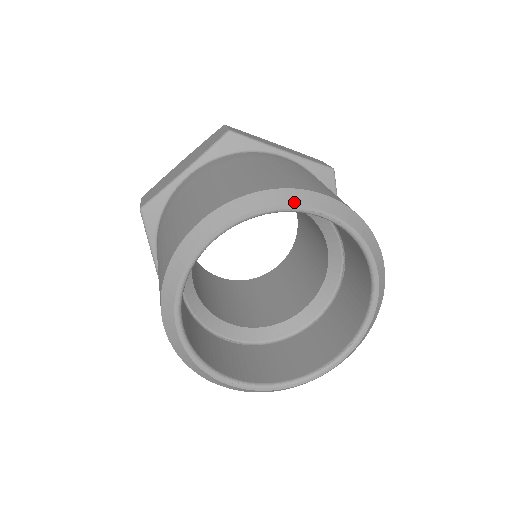
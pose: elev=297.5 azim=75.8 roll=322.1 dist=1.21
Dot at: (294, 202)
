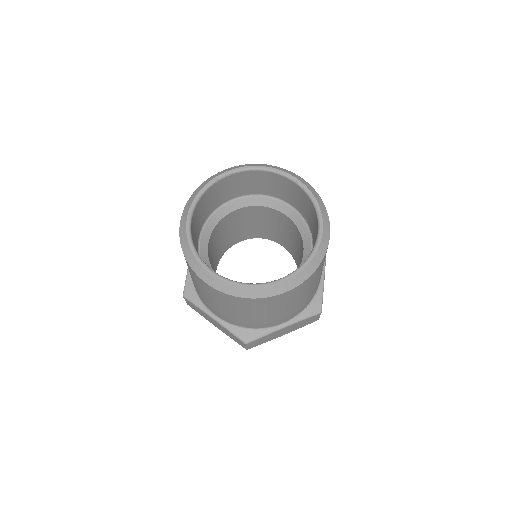
Dot at: (279, 169)
